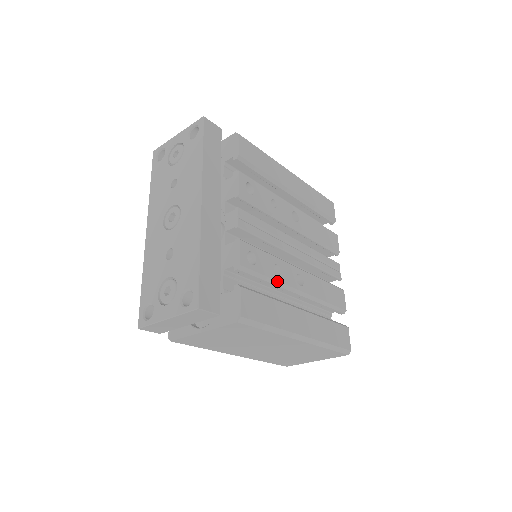
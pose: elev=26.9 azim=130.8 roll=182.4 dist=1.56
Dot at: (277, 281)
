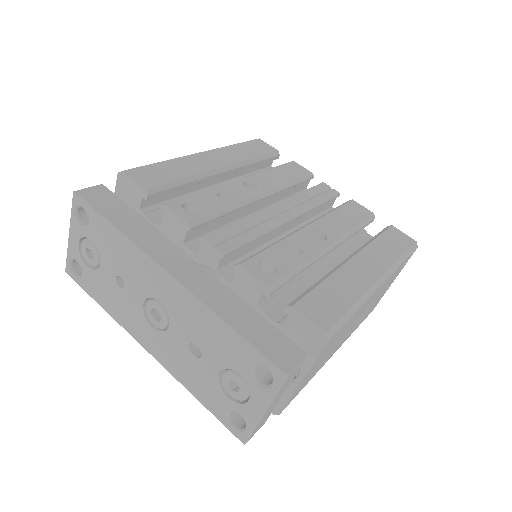
Dot at: (307, 260)
